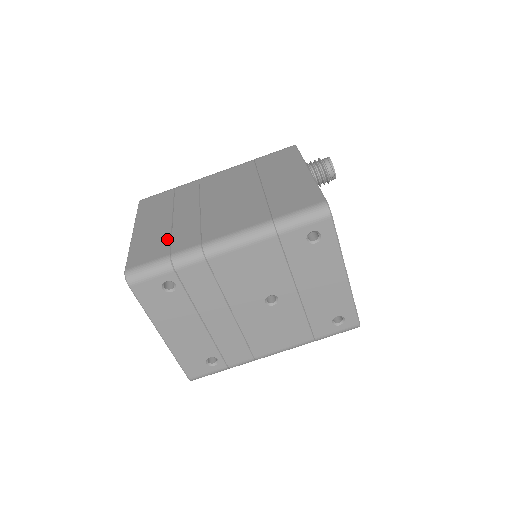
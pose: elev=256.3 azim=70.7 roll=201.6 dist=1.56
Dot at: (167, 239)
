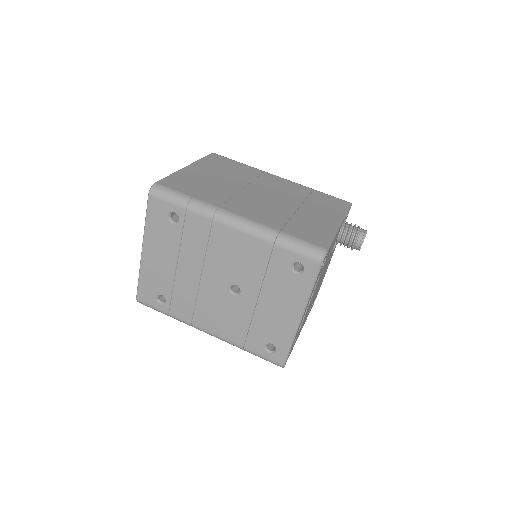
Dot at: (202, 187)
